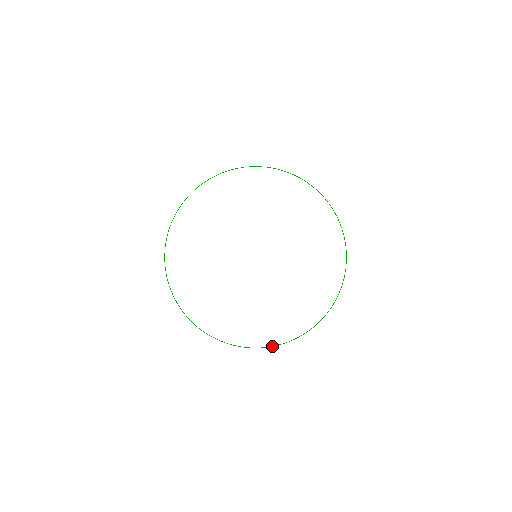
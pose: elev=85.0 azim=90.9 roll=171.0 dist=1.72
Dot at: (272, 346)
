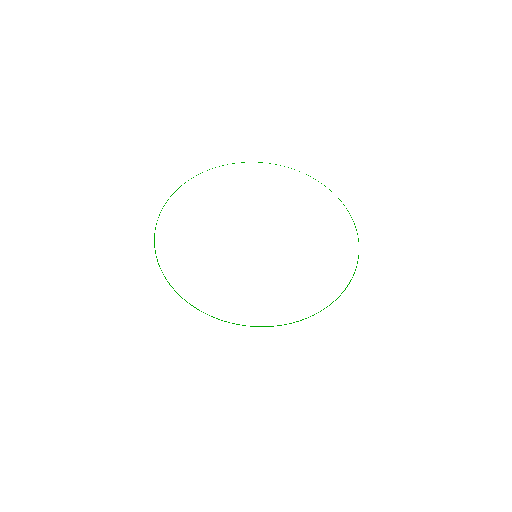
Dot at: occluded
